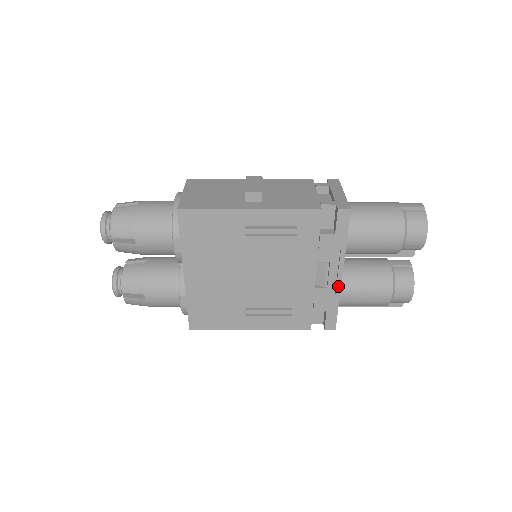
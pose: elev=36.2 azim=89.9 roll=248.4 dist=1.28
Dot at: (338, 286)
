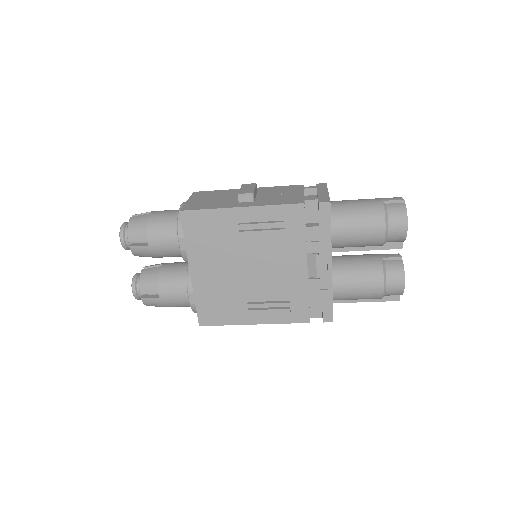
Dot at: (329, 277)
